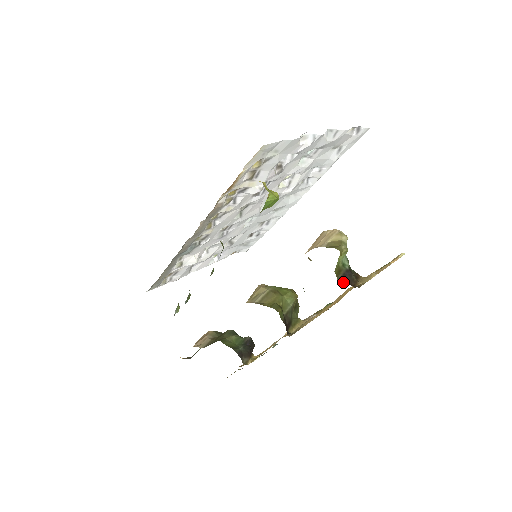
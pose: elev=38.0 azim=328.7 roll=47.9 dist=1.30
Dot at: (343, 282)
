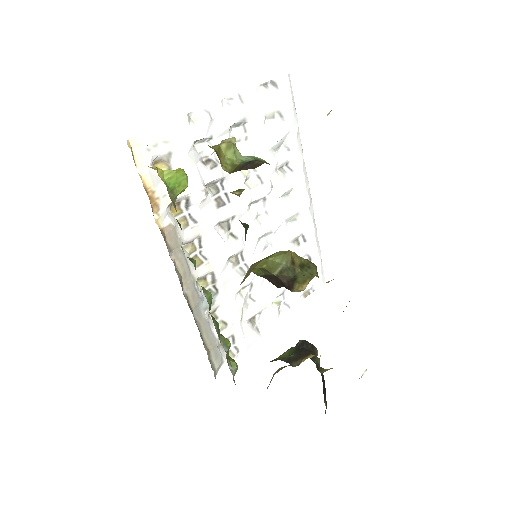
Dot at: occluded
